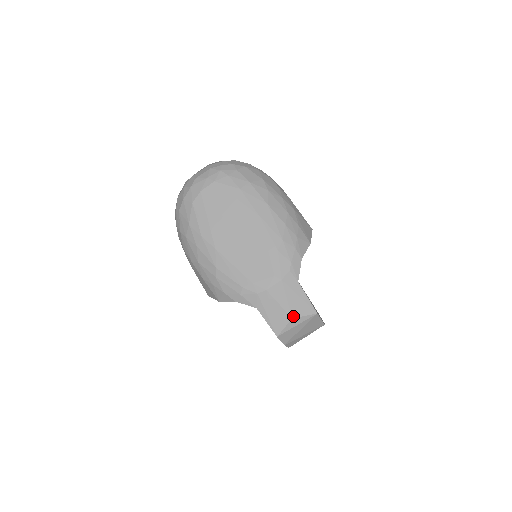
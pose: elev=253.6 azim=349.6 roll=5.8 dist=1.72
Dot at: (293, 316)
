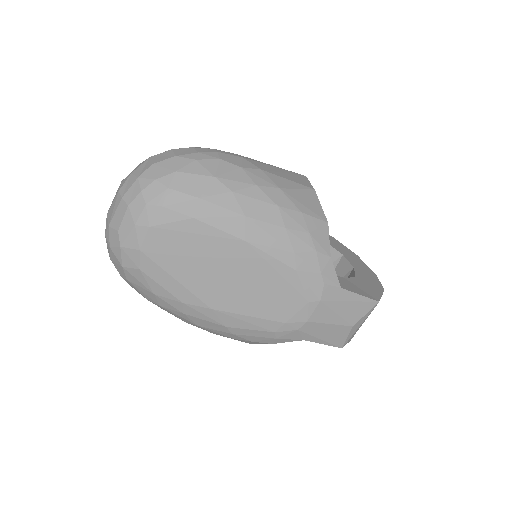
Dot at: (352, 324)
